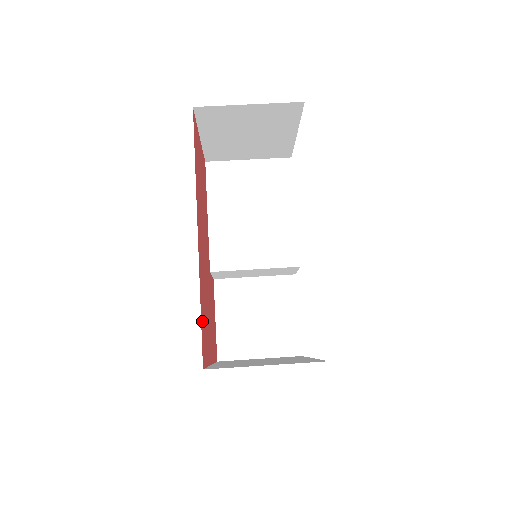
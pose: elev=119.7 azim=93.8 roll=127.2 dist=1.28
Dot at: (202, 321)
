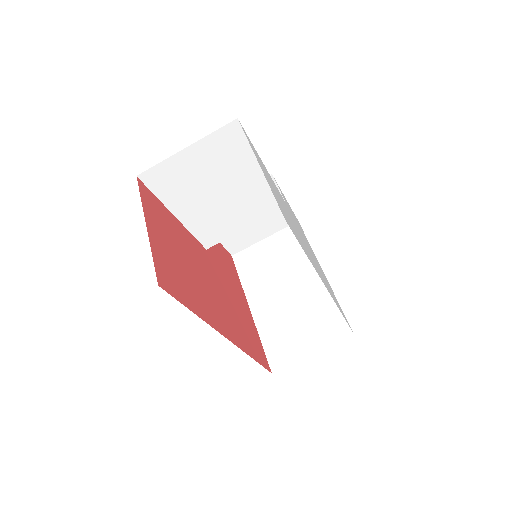
Dot at: (255, 354)
